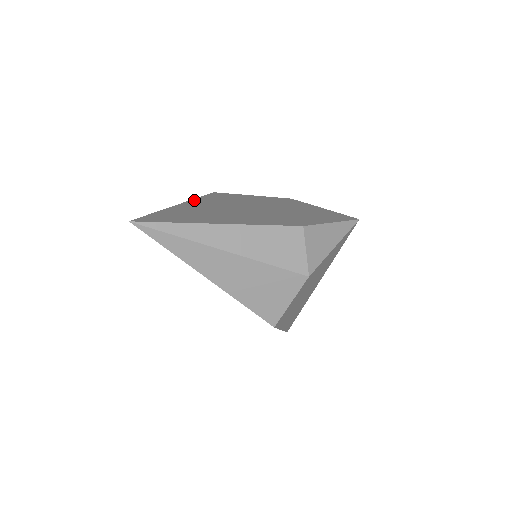
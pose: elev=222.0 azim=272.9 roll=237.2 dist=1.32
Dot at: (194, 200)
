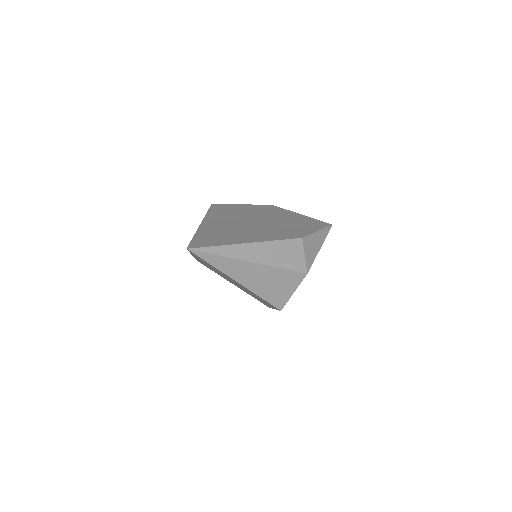
Dot at: (207, 216)
